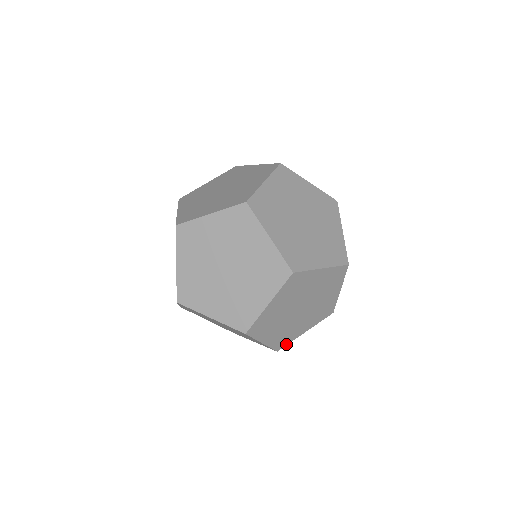
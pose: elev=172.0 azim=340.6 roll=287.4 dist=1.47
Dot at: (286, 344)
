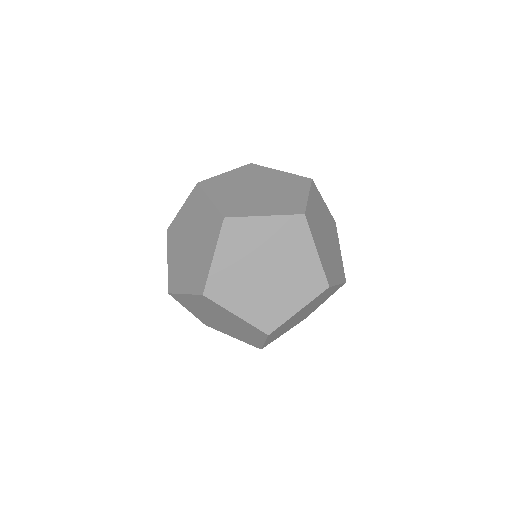
Dot at: occluded
